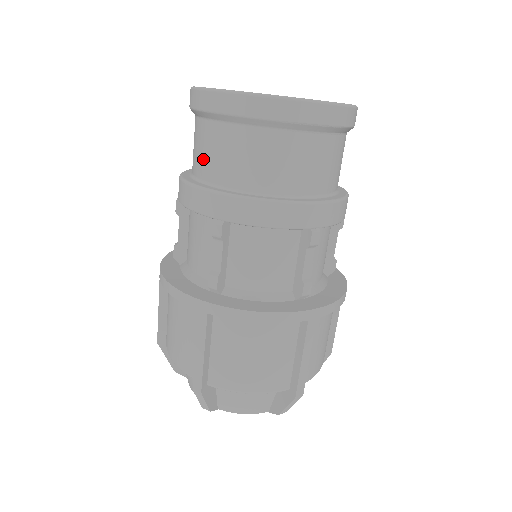
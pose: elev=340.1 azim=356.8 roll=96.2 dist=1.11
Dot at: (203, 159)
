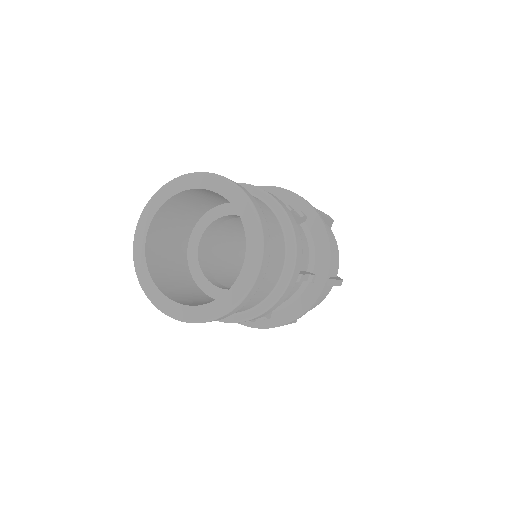
Dot at: occluded
